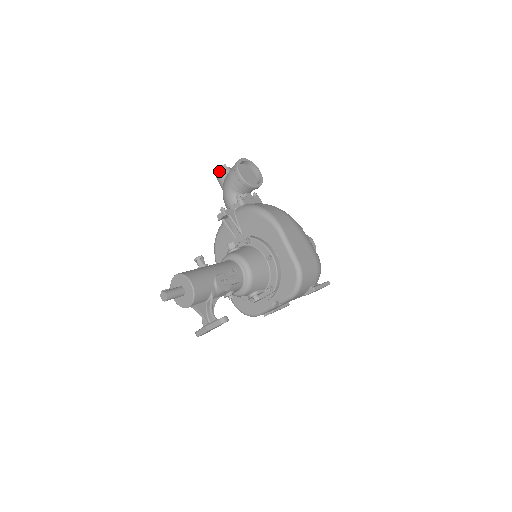
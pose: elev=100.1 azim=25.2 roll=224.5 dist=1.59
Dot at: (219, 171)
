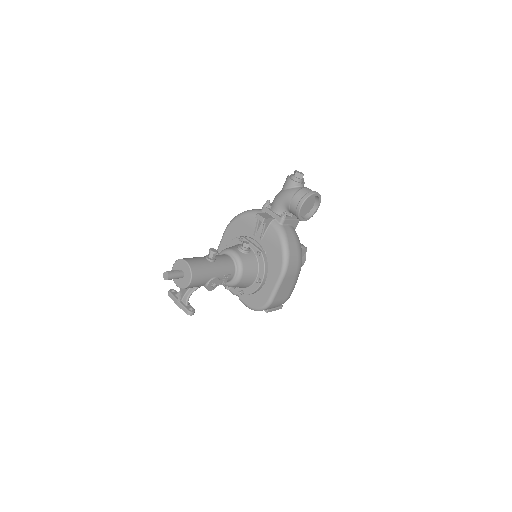
Dot at: (294, 176)
